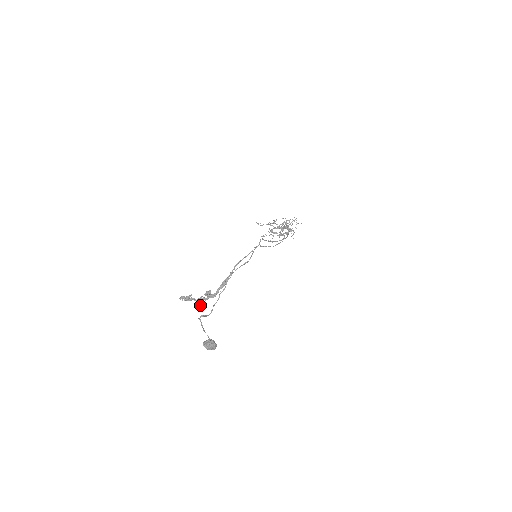
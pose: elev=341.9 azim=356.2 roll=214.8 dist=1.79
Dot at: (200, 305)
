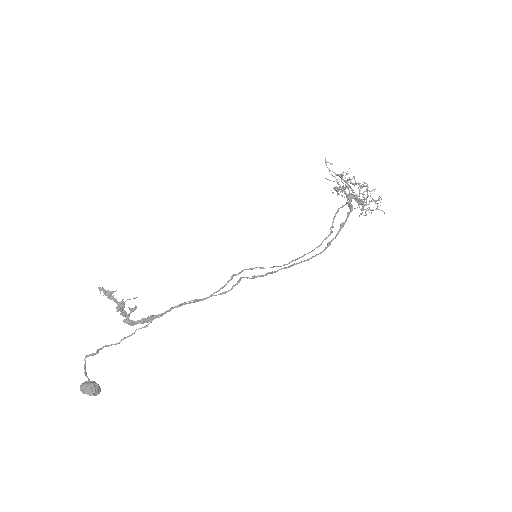
Dot at: occluded
